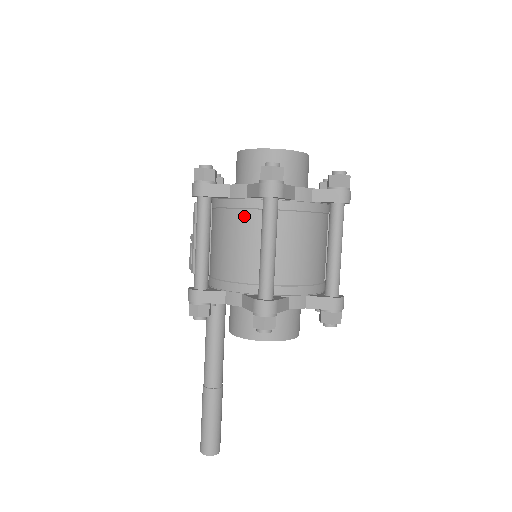
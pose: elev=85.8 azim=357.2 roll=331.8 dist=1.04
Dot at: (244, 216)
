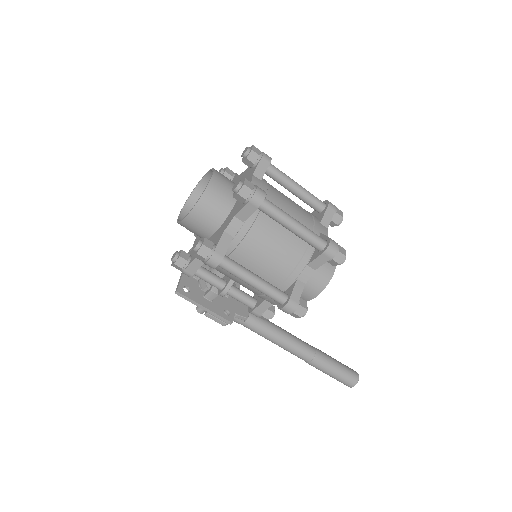
Dot at: (255, 233)
